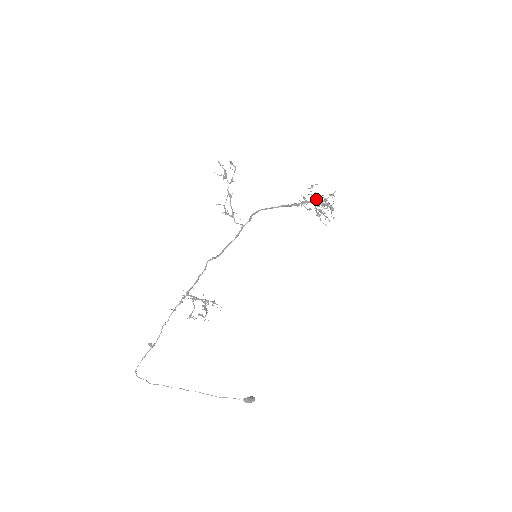
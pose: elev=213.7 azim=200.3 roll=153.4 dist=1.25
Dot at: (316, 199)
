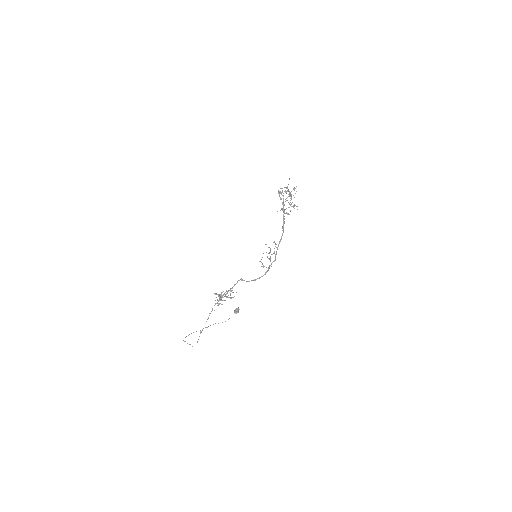
Dot at: (293, 206)
